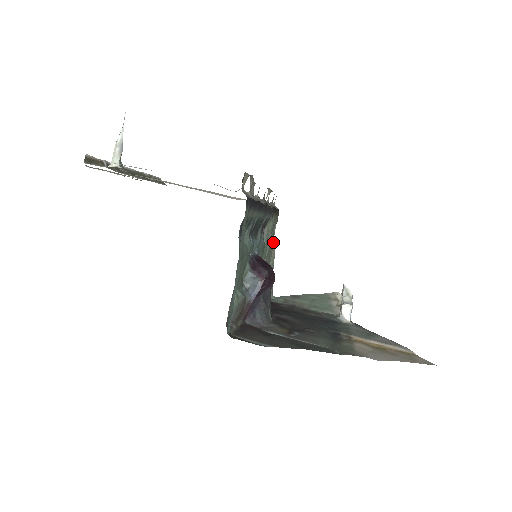
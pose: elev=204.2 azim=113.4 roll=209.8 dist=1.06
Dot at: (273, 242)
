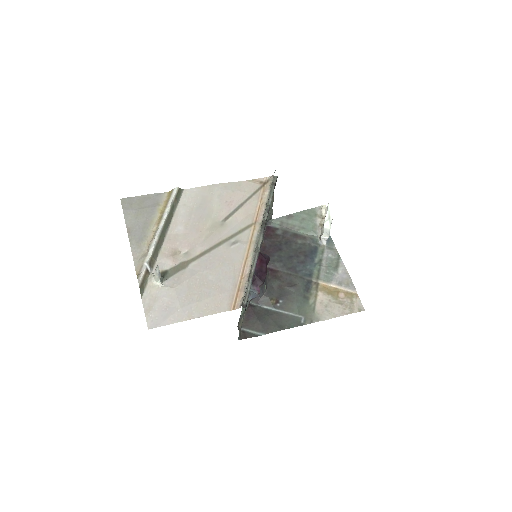
Dot at: occluded
